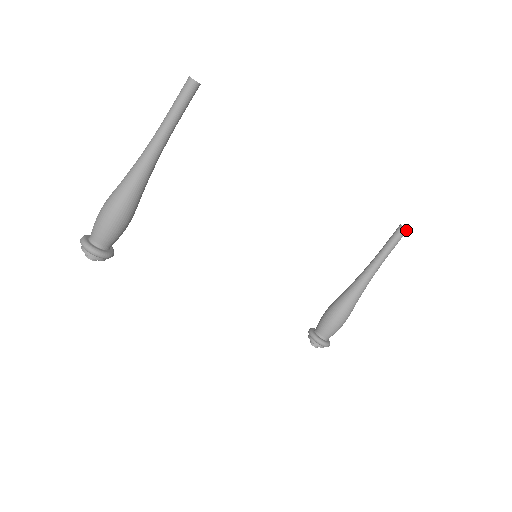
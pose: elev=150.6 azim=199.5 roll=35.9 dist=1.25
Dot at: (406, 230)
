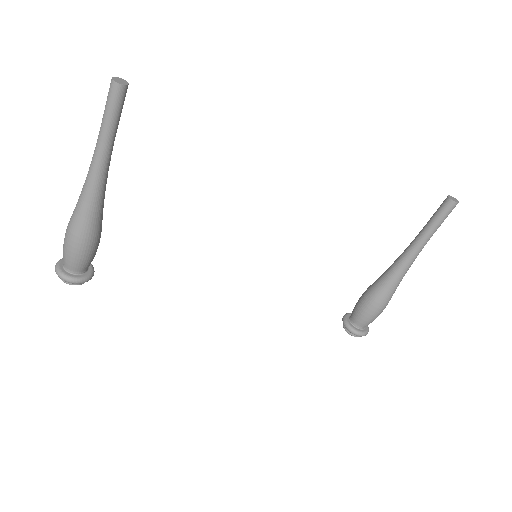
Dot at: (455, 203)
